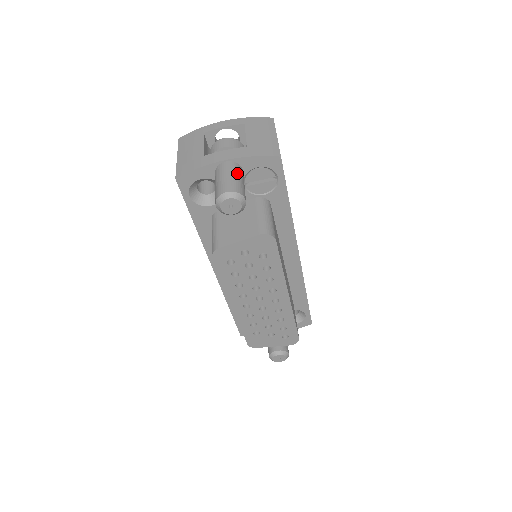
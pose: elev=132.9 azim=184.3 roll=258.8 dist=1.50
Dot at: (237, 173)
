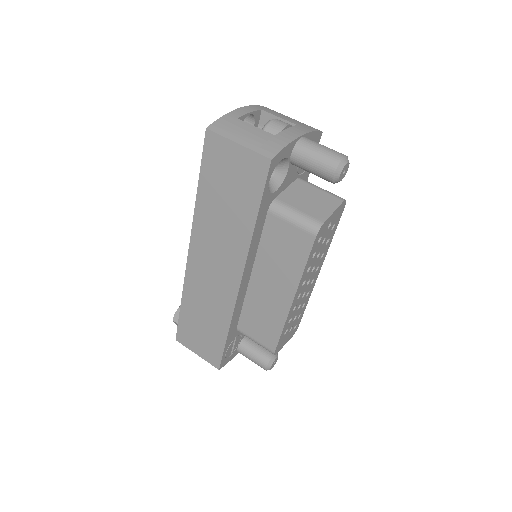
Dot at: occluded
